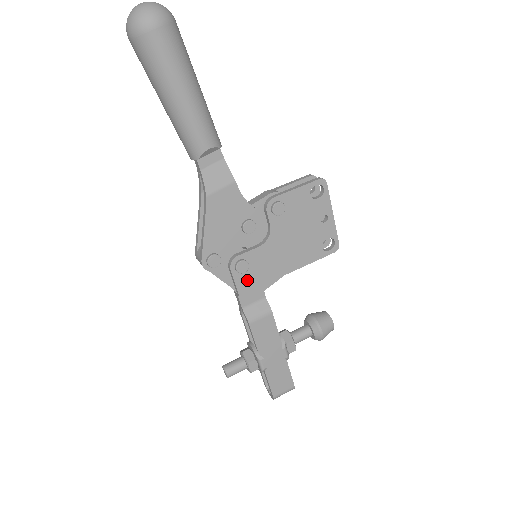
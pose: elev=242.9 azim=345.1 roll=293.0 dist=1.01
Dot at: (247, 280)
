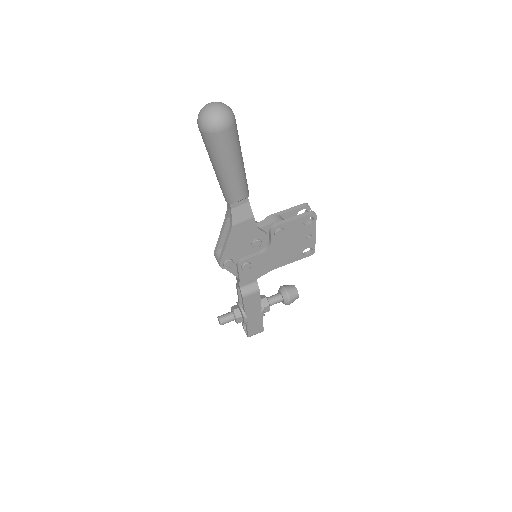
Dot at: (247, 273)
